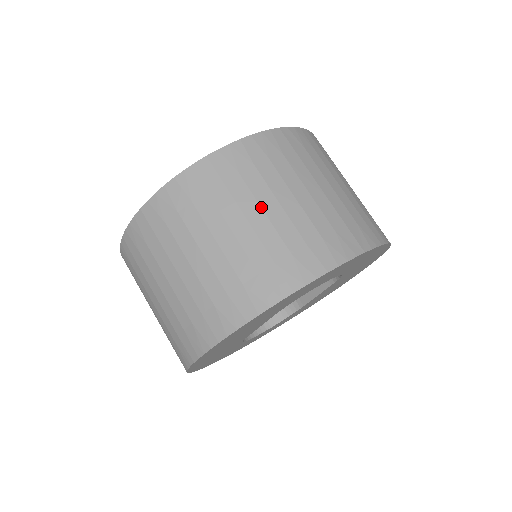
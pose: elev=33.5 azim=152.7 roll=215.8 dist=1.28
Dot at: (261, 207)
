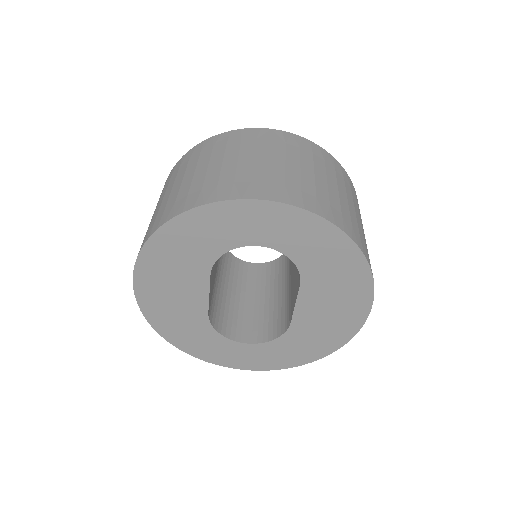
Dot at: (209, 164)
